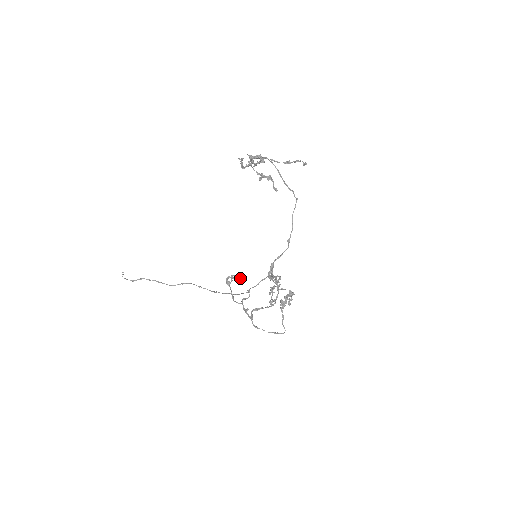
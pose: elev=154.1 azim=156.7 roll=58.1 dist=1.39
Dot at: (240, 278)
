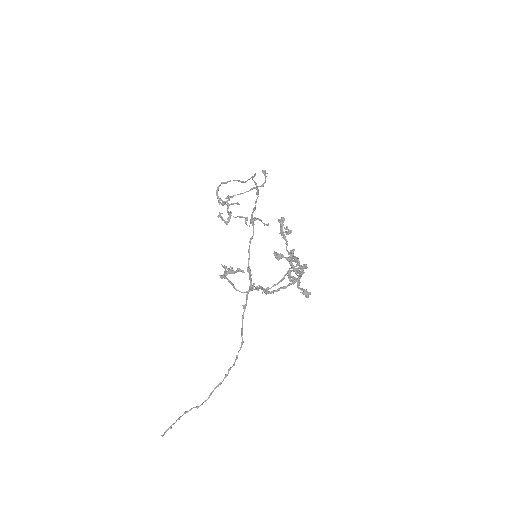
Dot at: (237, 269)
